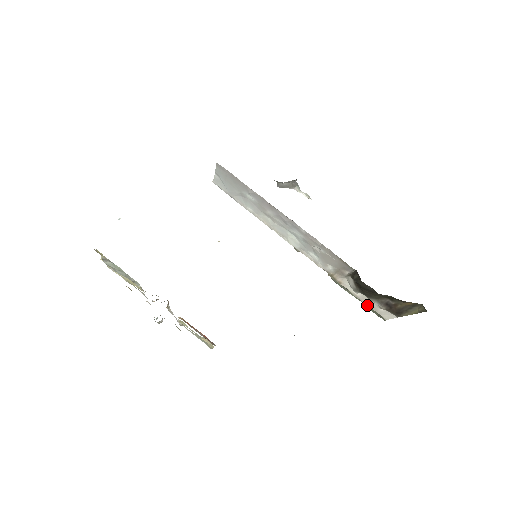
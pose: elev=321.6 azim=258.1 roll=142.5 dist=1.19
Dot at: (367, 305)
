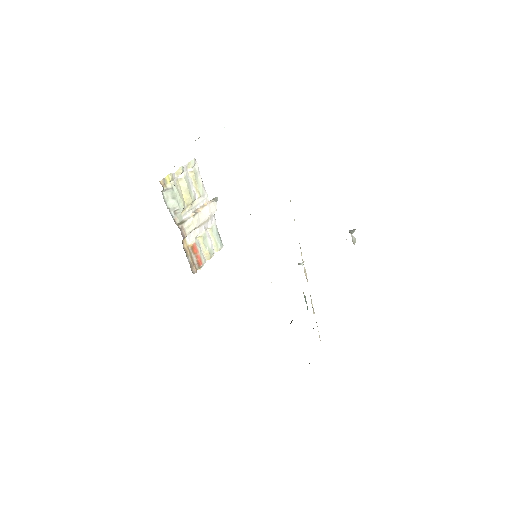
Dot at: occluded
